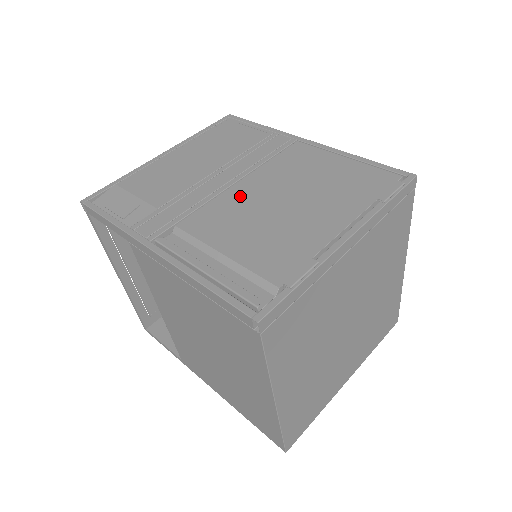
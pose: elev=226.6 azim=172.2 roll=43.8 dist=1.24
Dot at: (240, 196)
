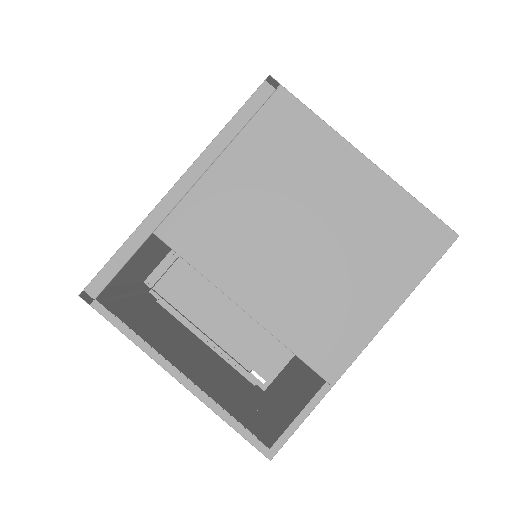
Dot at: occluded
